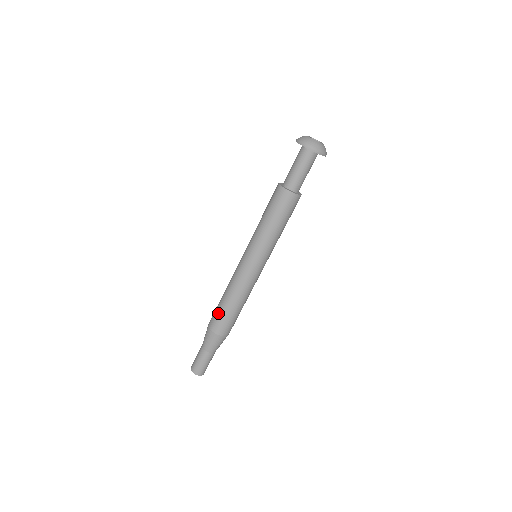
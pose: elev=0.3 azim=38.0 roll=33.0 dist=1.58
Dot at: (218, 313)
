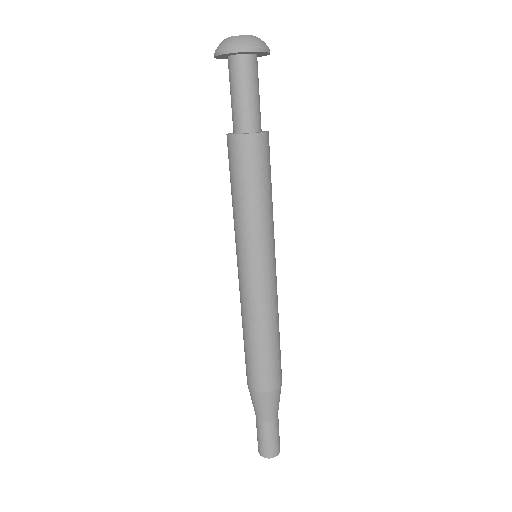
Dot at: (257, 364)
